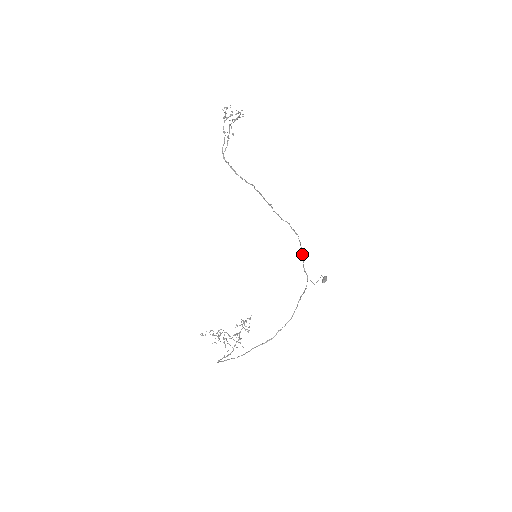
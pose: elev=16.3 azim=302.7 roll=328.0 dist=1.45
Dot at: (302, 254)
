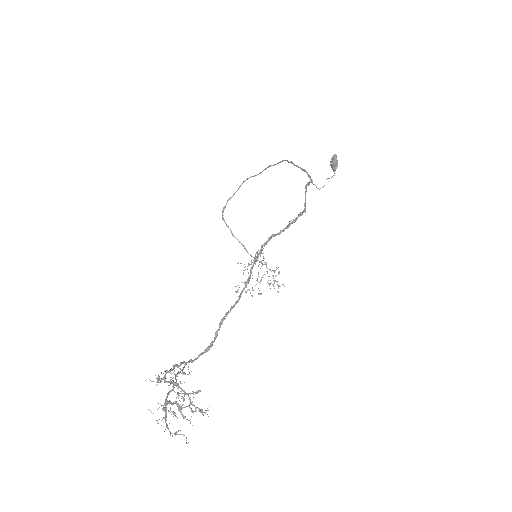
Dot at: (305, 195)
